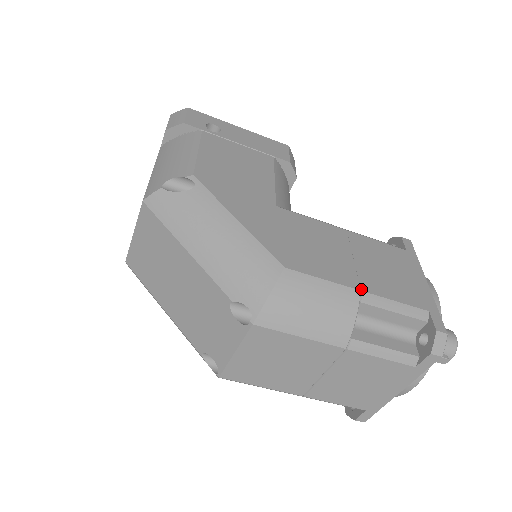
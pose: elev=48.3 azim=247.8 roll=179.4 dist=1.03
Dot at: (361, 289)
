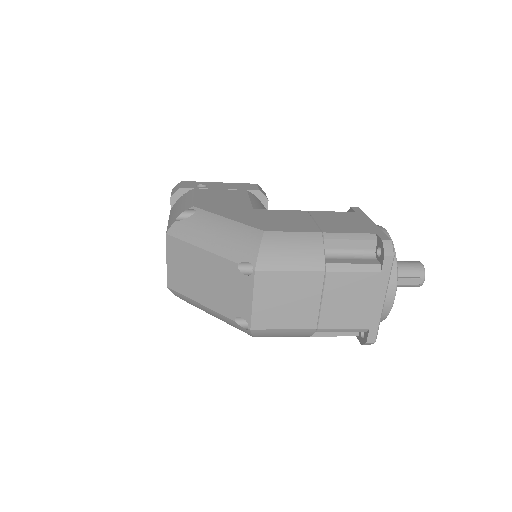
Dot at: (322, 232)
